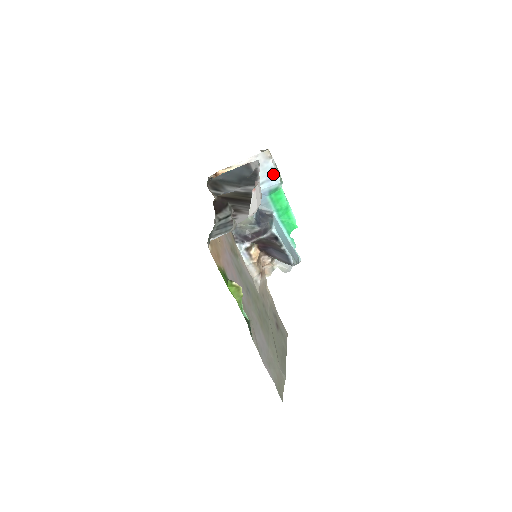
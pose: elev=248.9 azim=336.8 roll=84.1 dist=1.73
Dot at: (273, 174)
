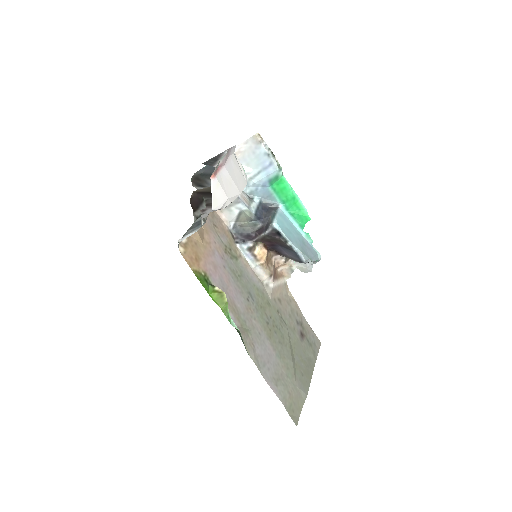
Dot at: (268, 161)
